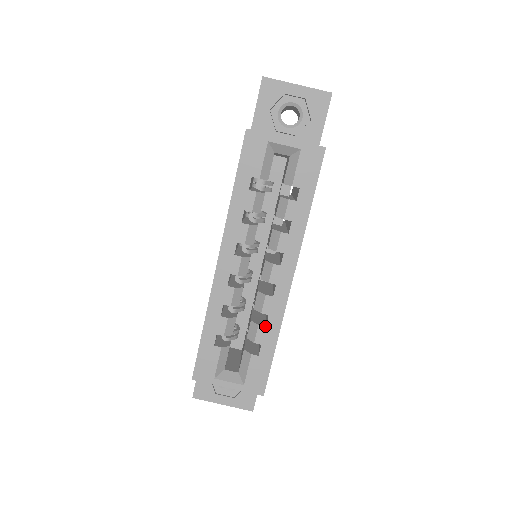
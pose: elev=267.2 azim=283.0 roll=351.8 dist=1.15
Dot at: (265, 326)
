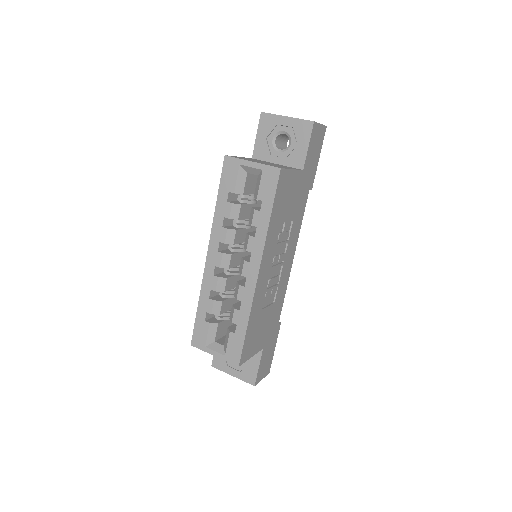
Dot at: (239, 310)
